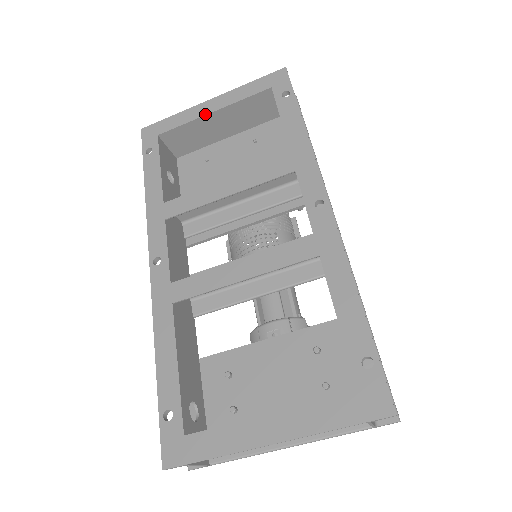
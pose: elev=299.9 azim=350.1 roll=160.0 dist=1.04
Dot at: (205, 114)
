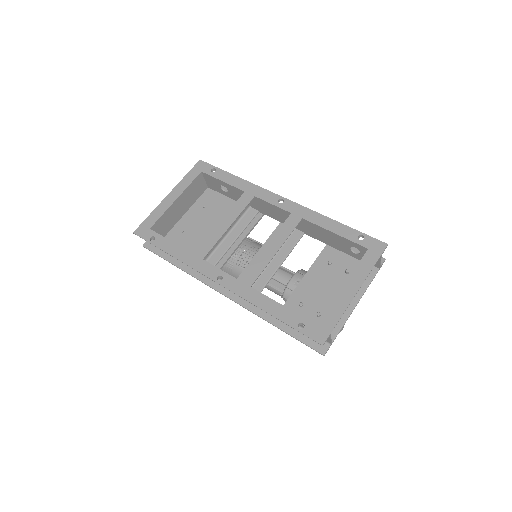
Dot at: (172, 203)
